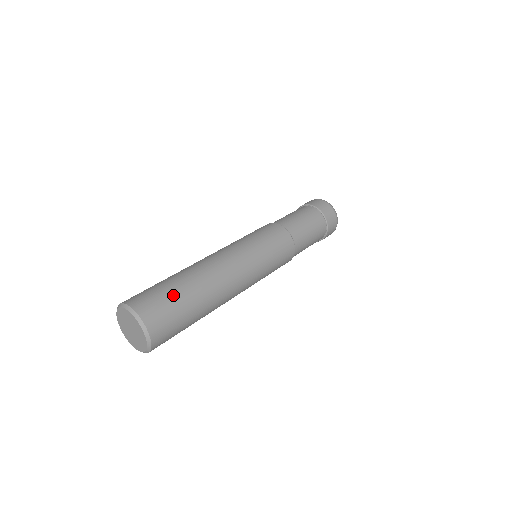
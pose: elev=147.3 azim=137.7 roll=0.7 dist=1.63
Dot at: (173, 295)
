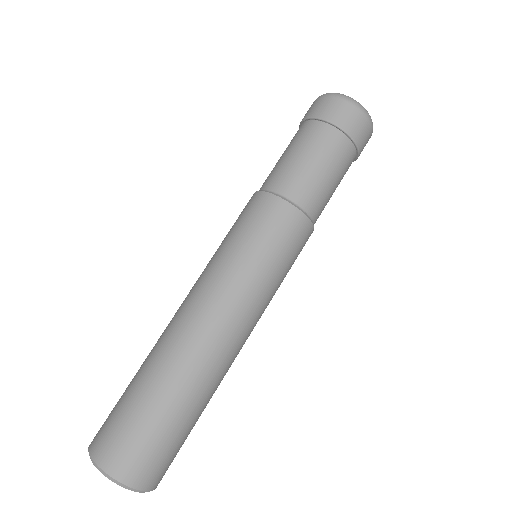
Dot at: (155, 424)
